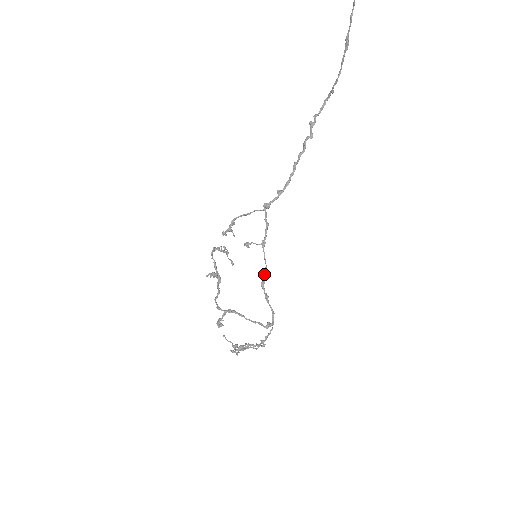
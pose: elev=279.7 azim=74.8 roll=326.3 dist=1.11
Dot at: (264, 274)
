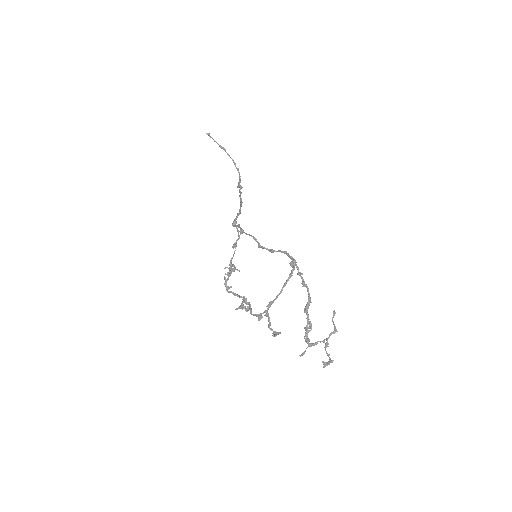
Dot at: occluded
